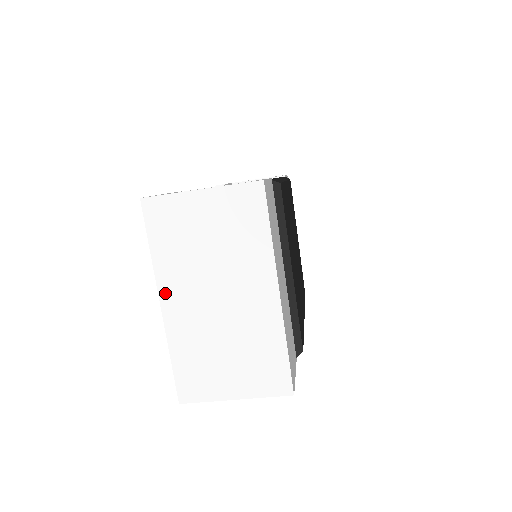
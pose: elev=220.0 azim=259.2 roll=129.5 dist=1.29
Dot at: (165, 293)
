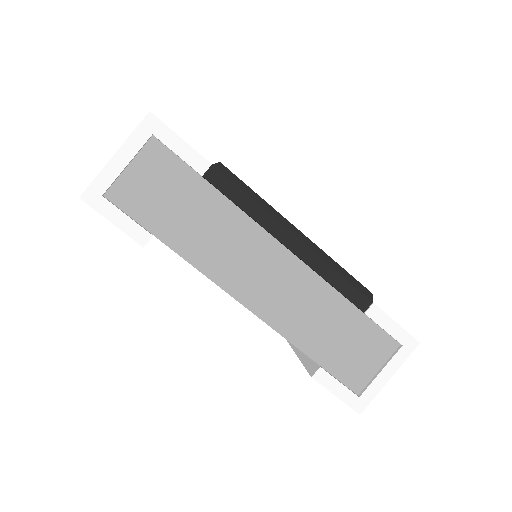
Dot at: occluded
